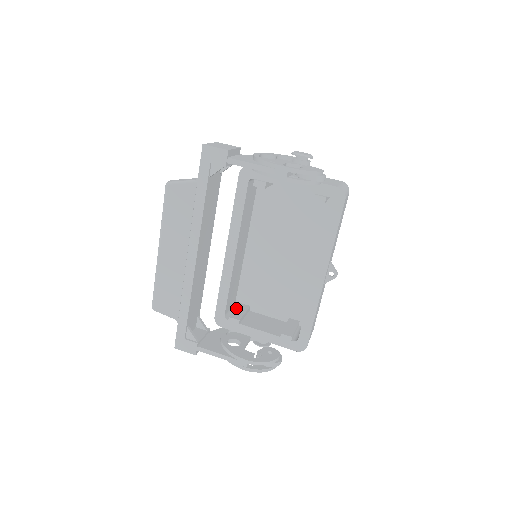
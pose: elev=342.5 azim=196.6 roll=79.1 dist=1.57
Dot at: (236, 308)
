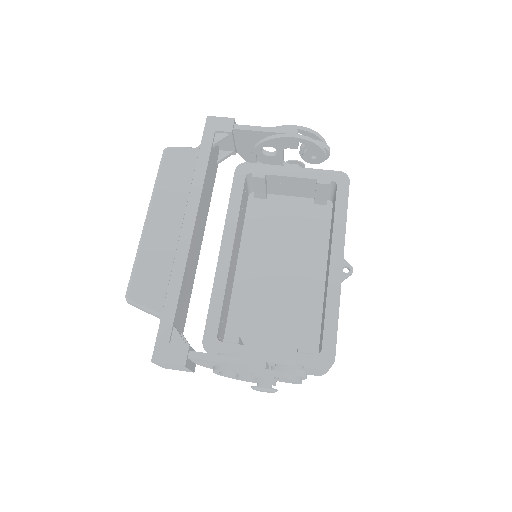
Dot at: occluded
